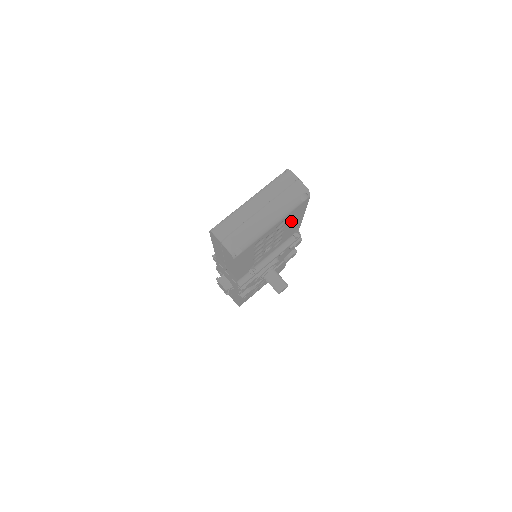
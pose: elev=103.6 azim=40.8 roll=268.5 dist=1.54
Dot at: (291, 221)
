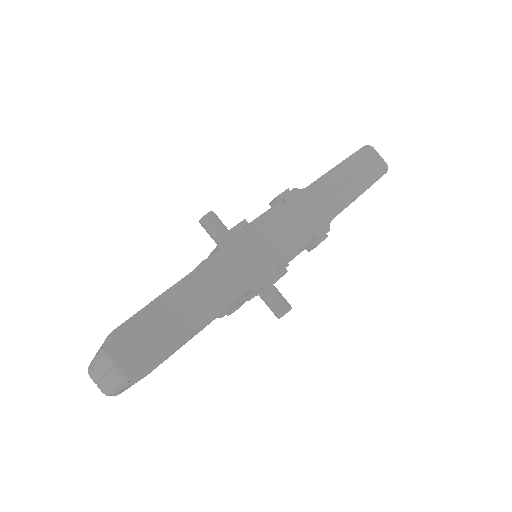
Dot at: occluded
